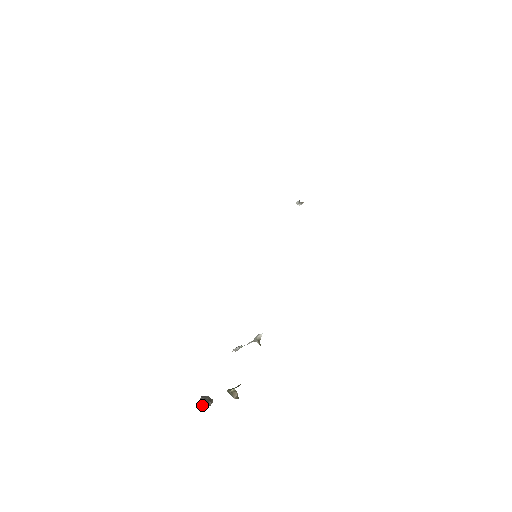
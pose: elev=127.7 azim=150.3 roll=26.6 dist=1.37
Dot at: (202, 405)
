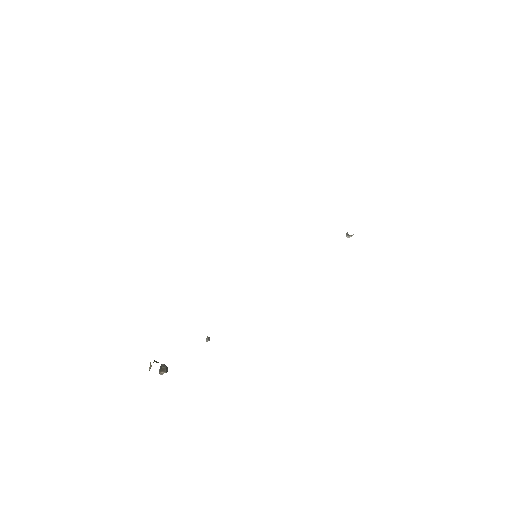
Dot at: occluded
